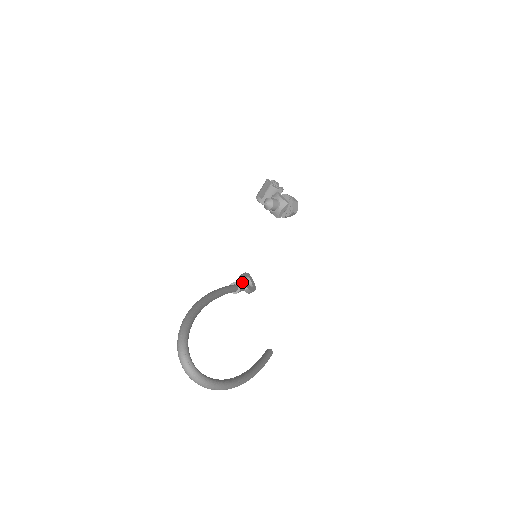
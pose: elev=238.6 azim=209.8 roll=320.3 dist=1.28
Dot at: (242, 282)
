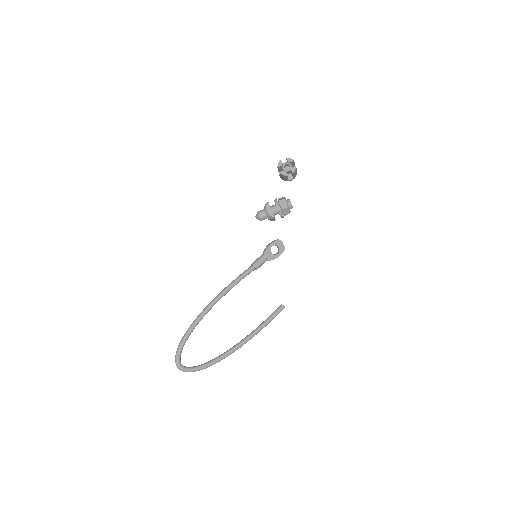
Dot at: (262, 259)
